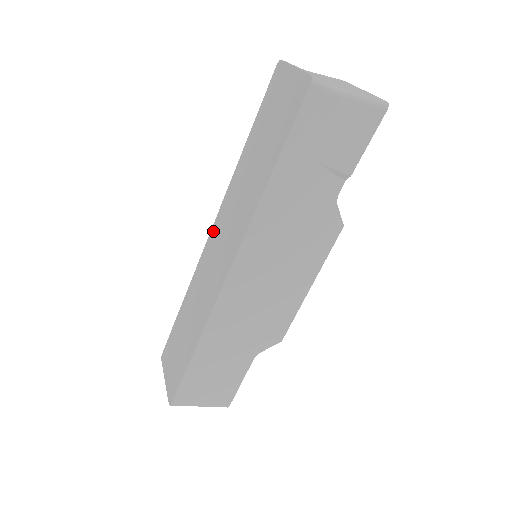
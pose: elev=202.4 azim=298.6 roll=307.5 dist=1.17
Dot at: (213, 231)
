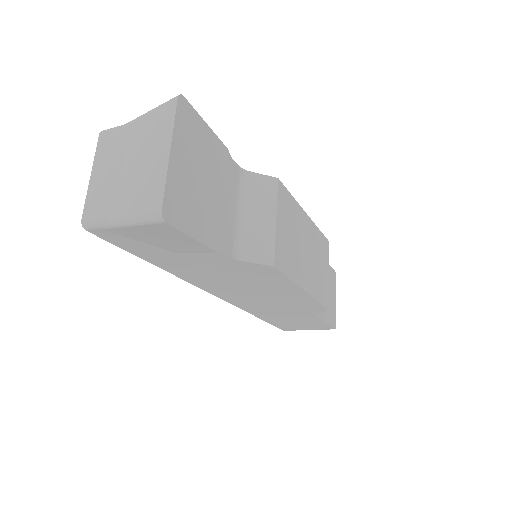
Dot at: occluded
